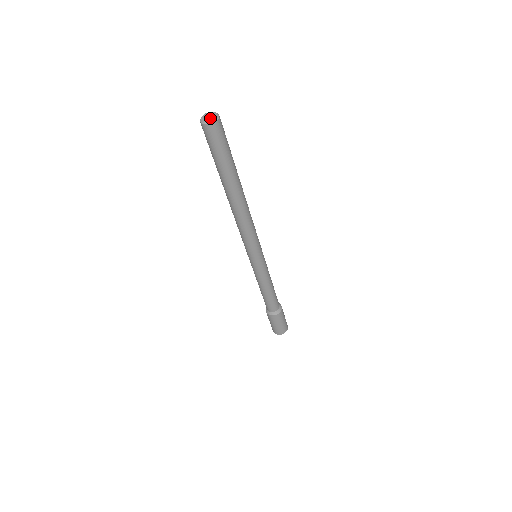
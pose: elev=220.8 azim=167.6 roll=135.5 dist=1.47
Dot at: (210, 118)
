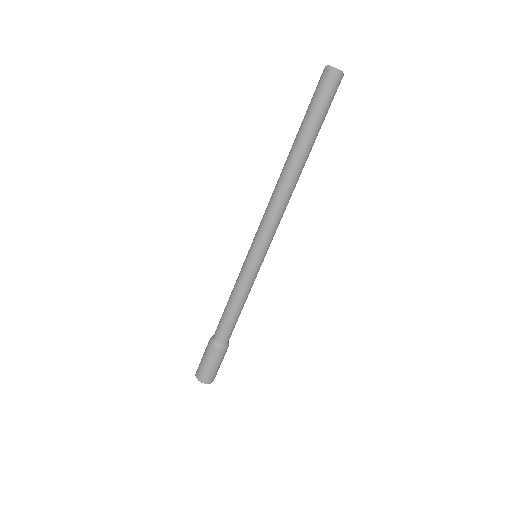
Dot at: occluded
